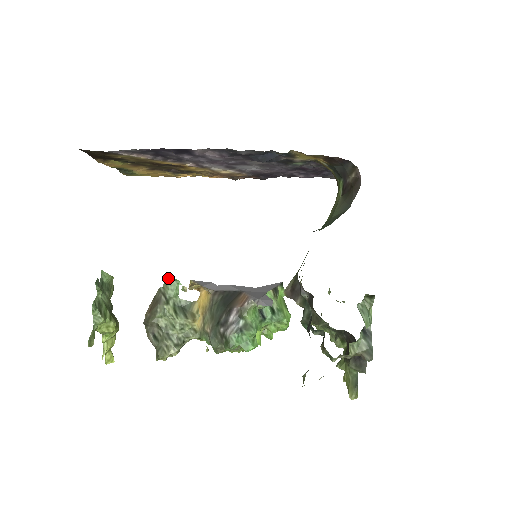
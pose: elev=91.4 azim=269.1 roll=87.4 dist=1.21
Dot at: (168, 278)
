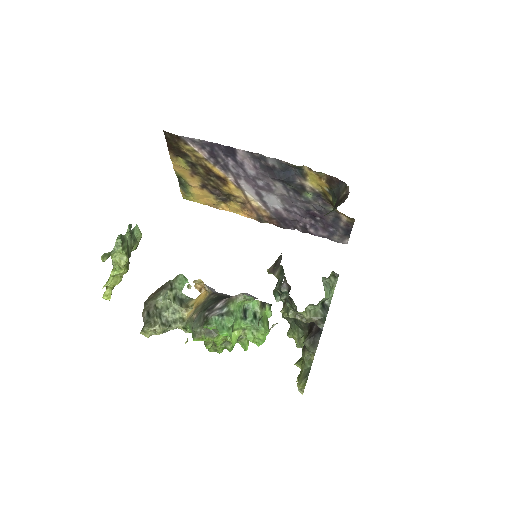
Dot at: (180, 274)
